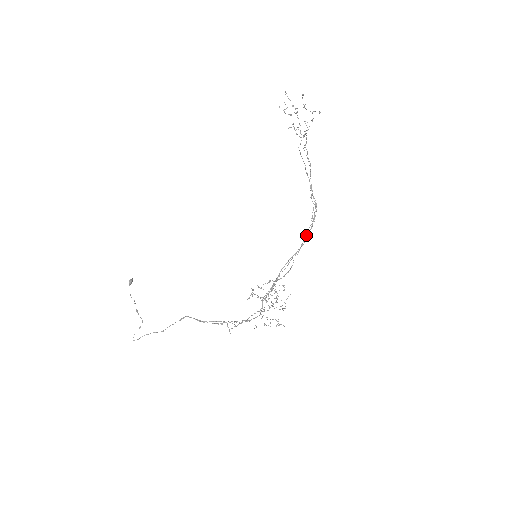
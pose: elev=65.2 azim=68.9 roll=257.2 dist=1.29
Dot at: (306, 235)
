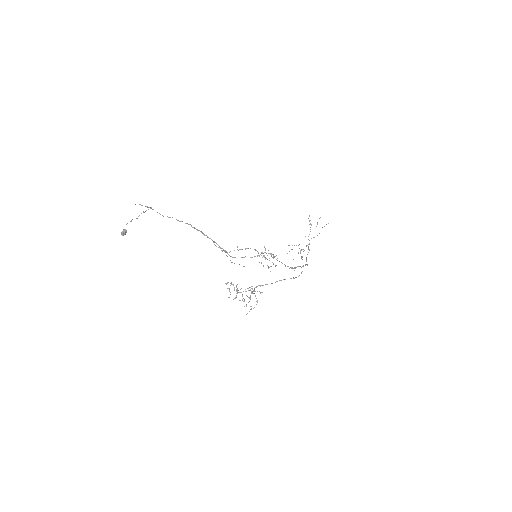
Dot at: occluded
